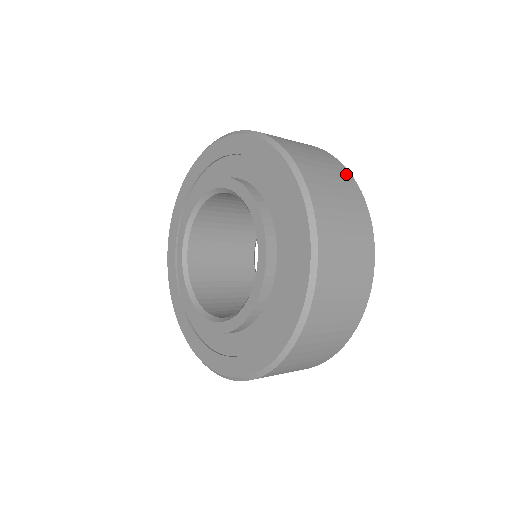
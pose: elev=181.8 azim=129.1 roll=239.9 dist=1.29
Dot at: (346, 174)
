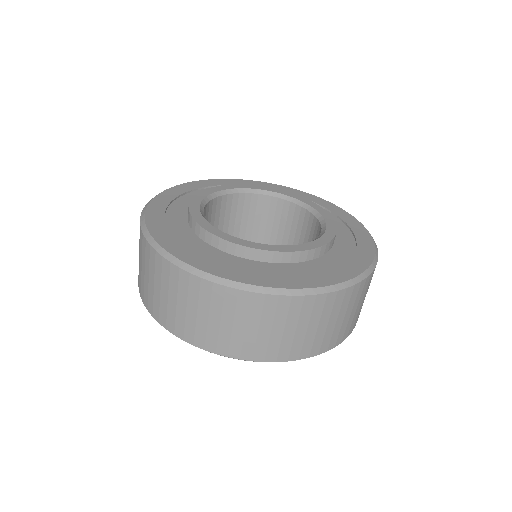
Dot at: occluded
